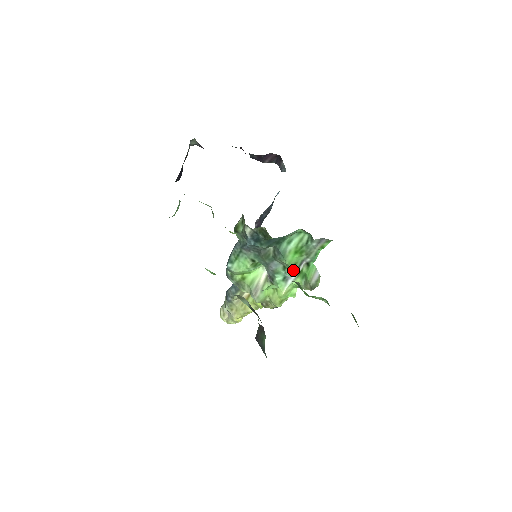
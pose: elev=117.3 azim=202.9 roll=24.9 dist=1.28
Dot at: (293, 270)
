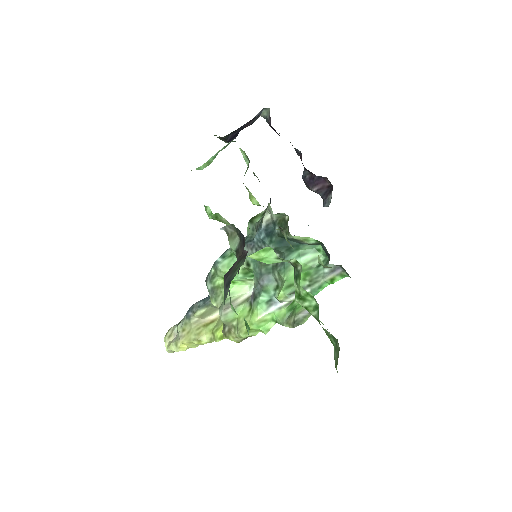
Dot at: (286, 291)
